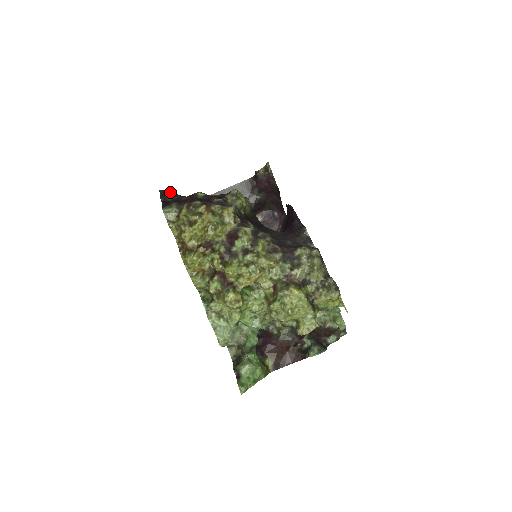
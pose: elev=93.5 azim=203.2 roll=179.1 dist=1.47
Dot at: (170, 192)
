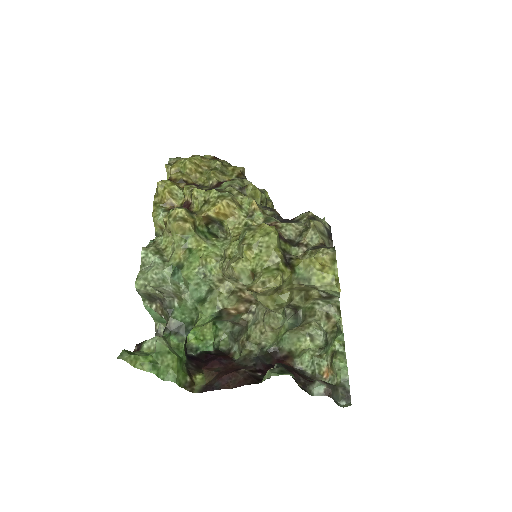
Dot at: occluded
